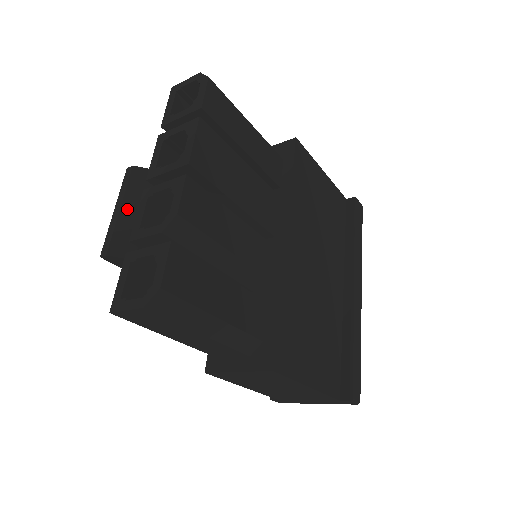
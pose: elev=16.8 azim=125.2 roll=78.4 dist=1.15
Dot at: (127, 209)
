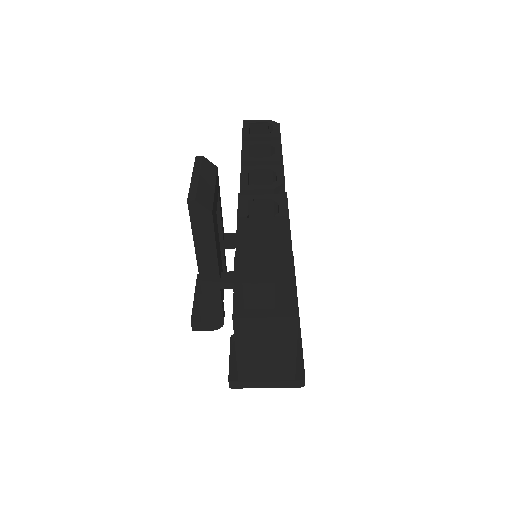
Dot at: (203, 179)
